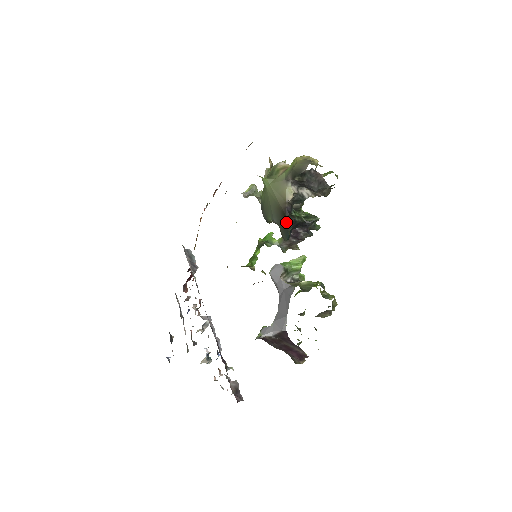
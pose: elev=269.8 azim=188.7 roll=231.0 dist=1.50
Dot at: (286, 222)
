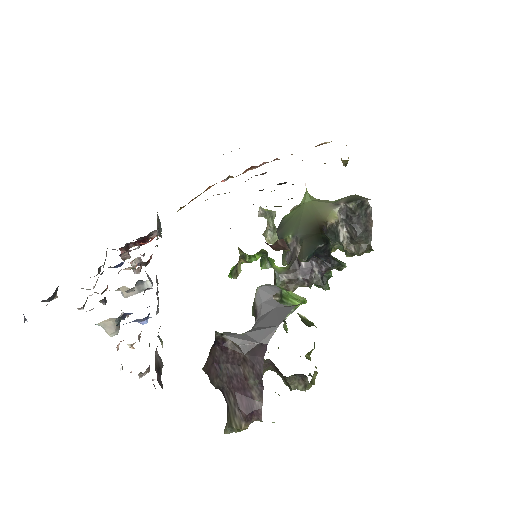
Dot at: (318, 237)
